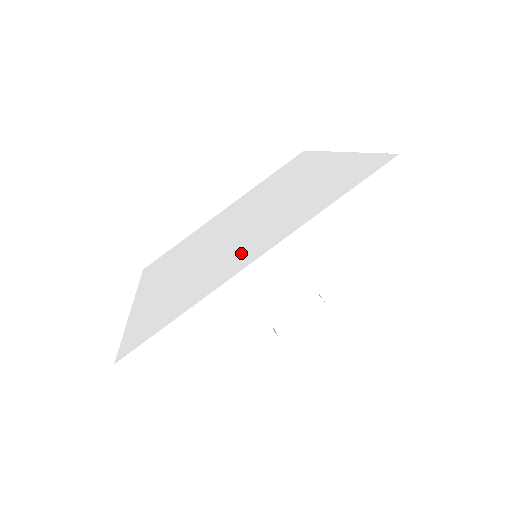
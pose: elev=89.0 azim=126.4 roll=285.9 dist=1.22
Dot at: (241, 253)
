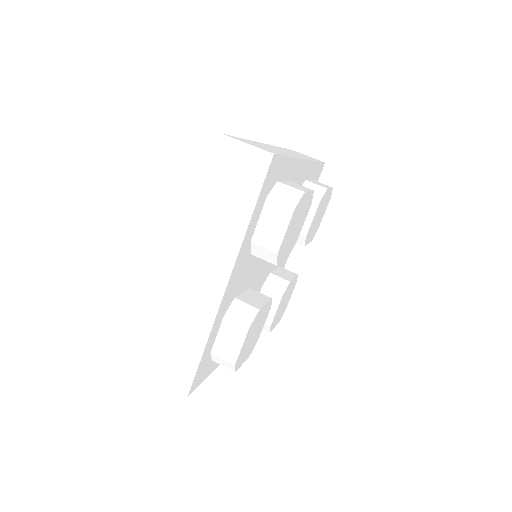
Dot at: occluded
